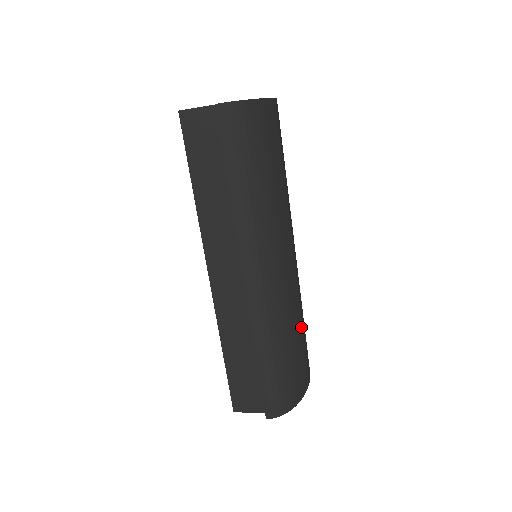
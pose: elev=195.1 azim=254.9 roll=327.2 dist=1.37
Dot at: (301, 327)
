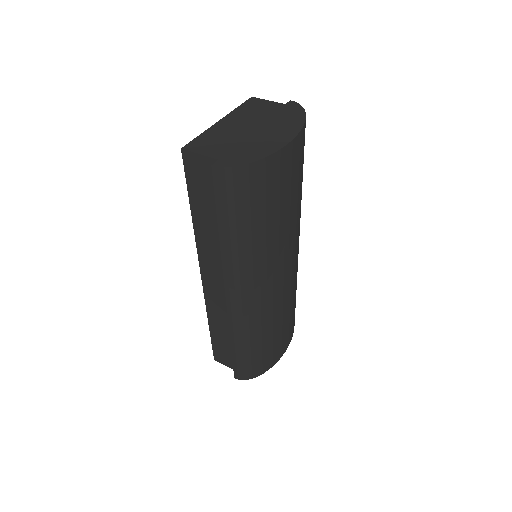
Dot at: (283, 320)
